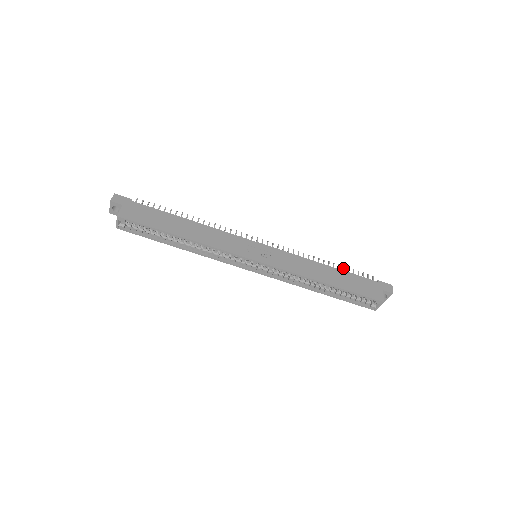
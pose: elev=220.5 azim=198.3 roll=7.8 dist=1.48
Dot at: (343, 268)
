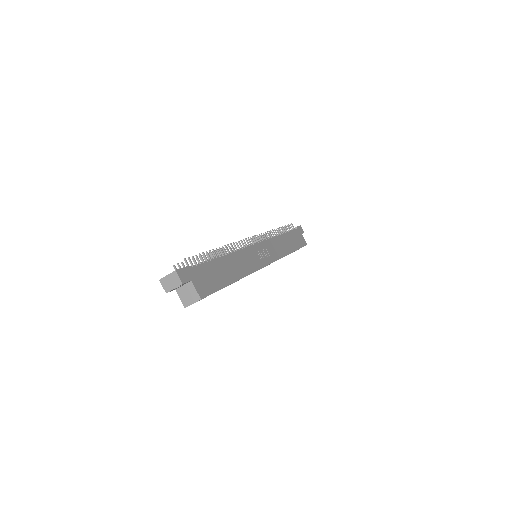
Dot at: (284, 229)
